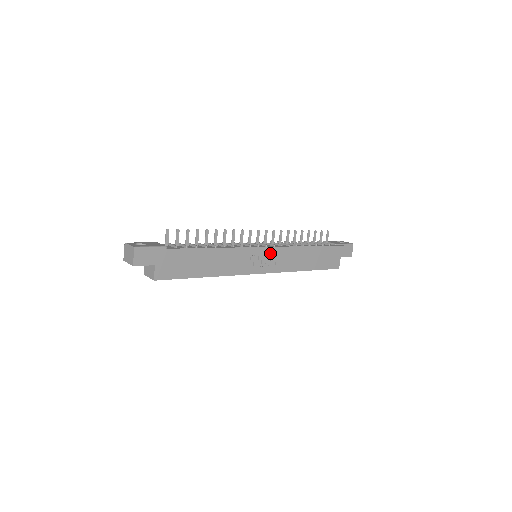
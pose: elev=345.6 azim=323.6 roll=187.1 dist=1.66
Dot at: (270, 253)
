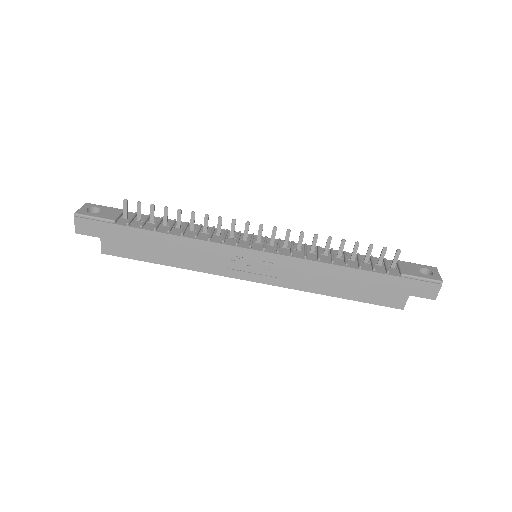
Dot at: (268, 260)
